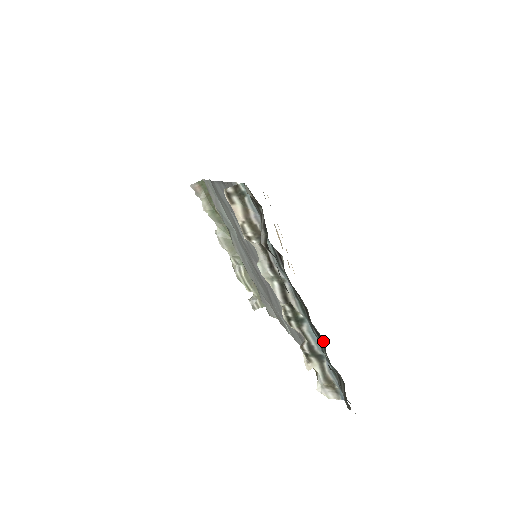
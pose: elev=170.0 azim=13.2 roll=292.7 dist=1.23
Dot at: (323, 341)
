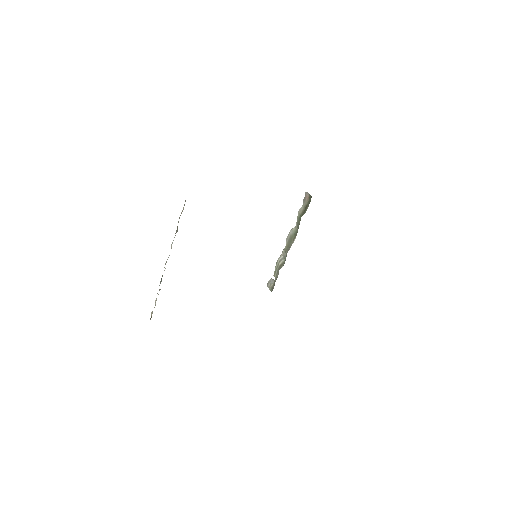
Dot at: occluded
